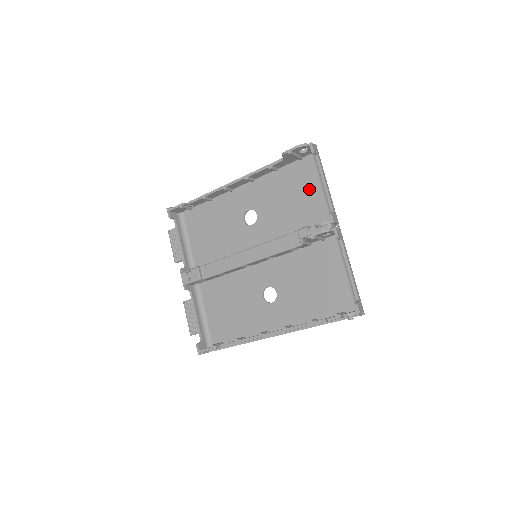
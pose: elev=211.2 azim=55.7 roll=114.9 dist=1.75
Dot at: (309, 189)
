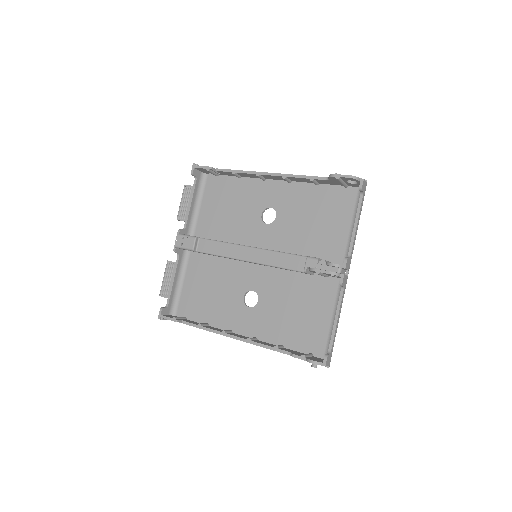
Dot at: (338, 220)
